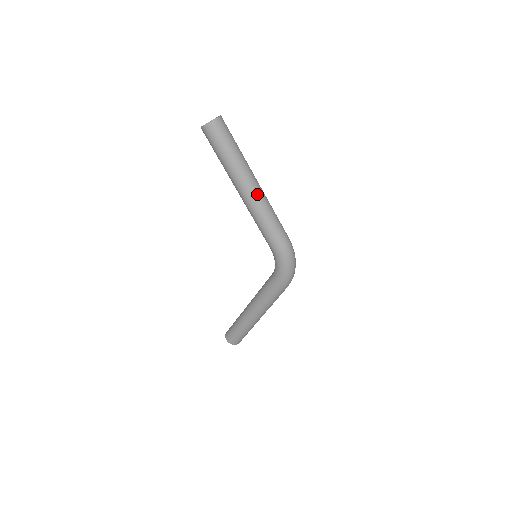
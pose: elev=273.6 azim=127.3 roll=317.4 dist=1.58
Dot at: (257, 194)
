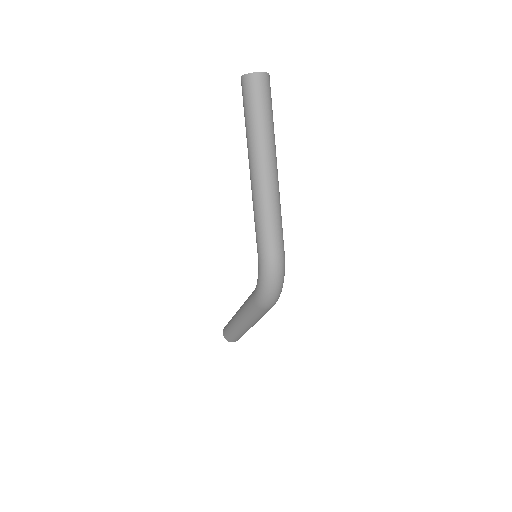
Dot at: (263, 181)
